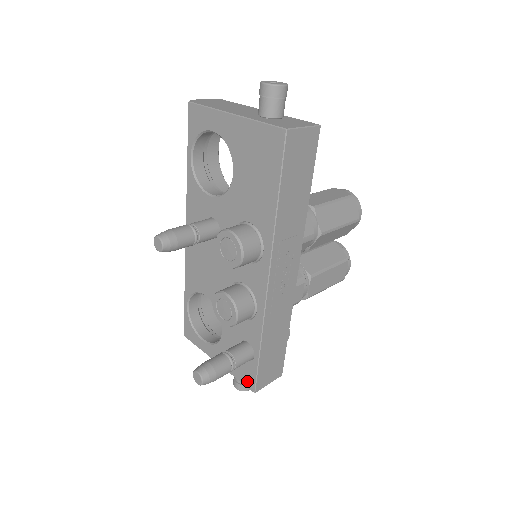
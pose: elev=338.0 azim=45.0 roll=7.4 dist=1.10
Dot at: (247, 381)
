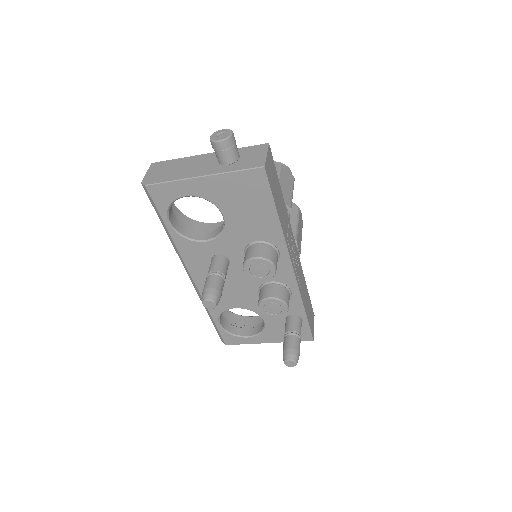
Dot at: (303, 338)
